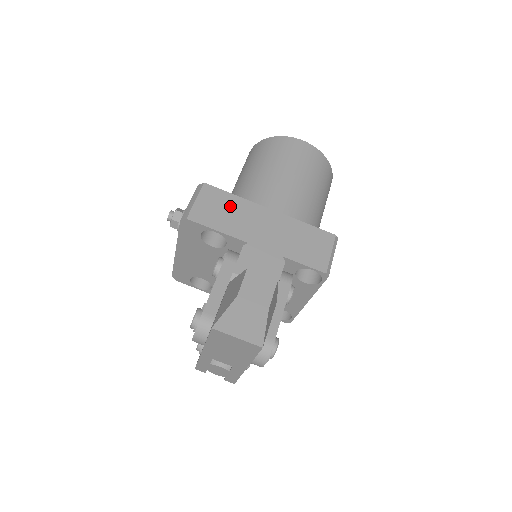
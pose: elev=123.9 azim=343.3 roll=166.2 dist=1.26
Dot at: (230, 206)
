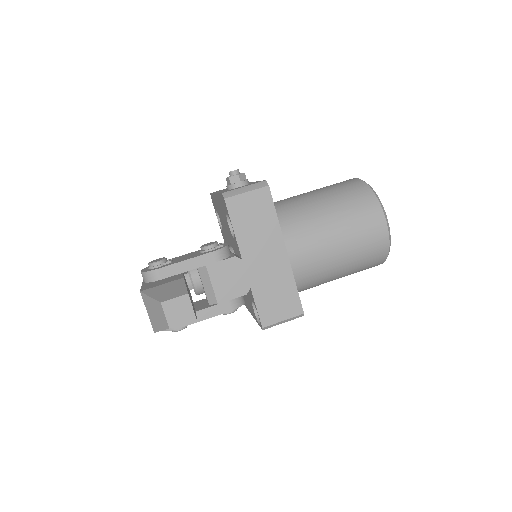
Dot at: (263, 221)
